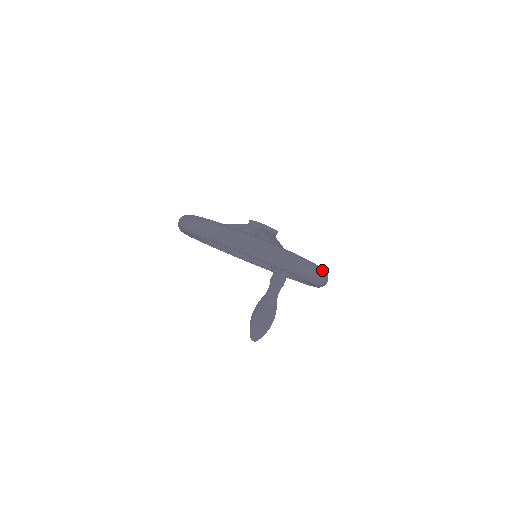
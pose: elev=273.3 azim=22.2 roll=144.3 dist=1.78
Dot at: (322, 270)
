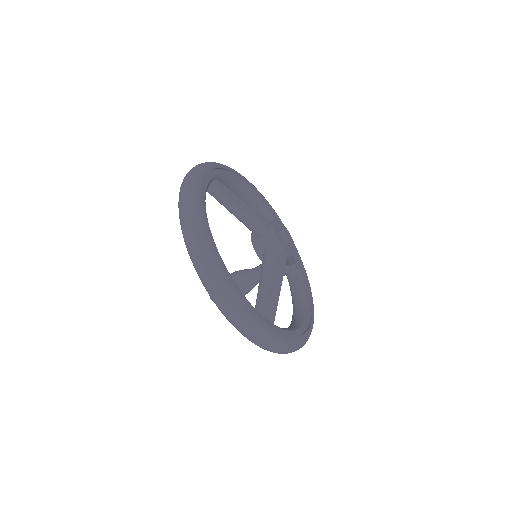
Dot at: (302, 344)
